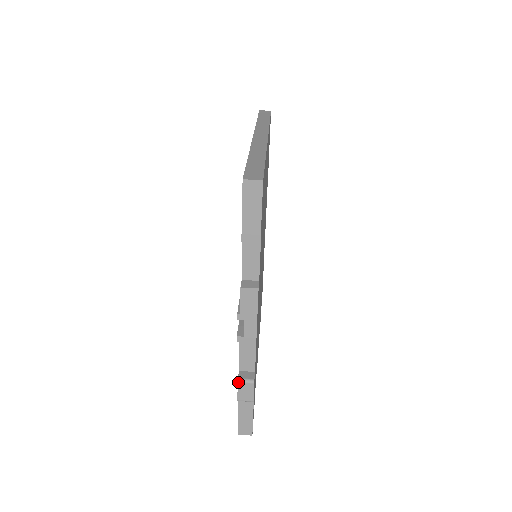
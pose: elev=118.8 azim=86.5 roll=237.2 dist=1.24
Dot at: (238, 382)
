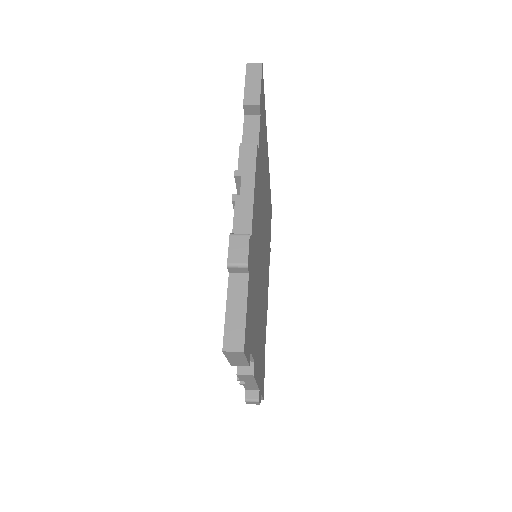
Dot at: (230, 235)
